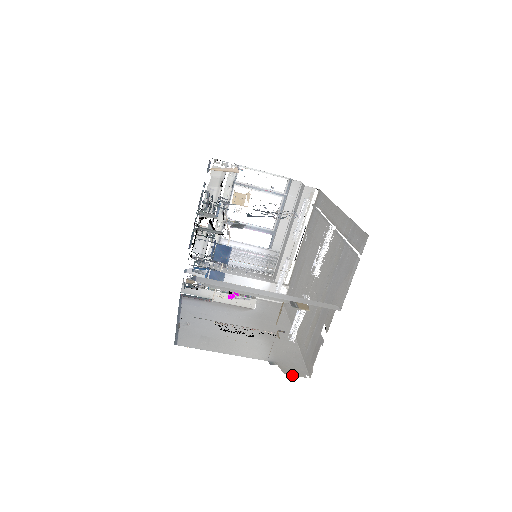
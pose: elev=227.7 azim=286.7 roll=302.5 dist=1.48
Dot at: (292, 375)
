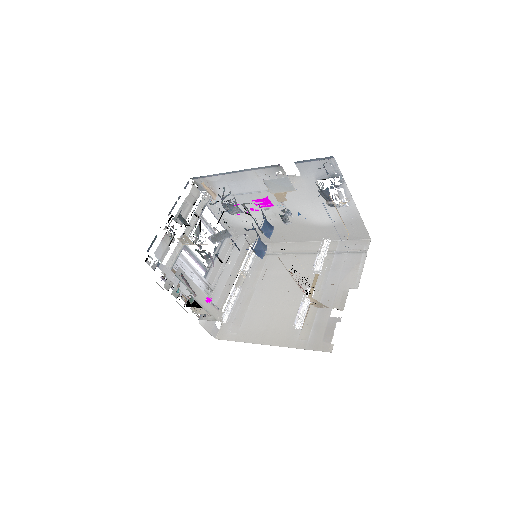
Dot at: occluded
